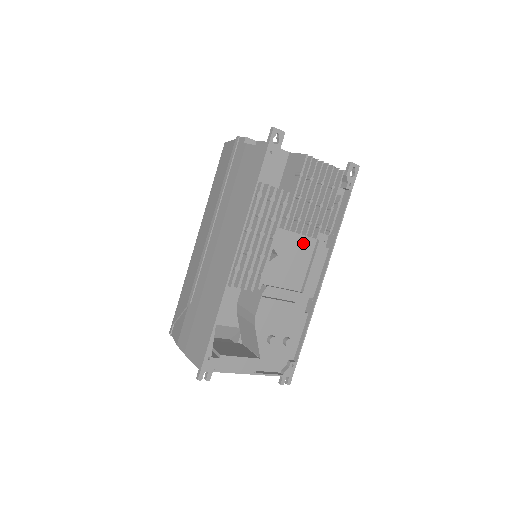
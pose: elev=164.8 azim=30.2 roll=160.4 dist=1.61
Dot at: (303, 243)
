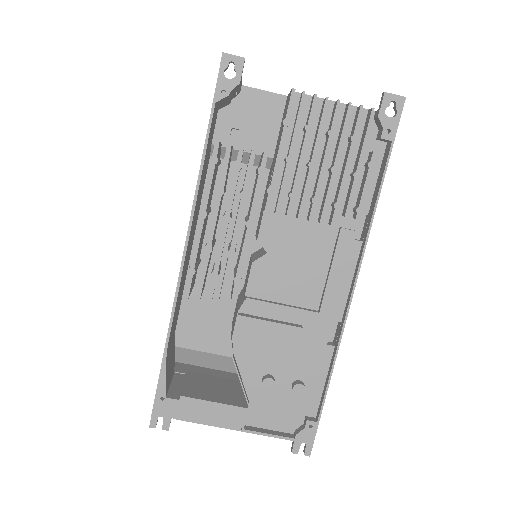
Dot at: (313, 233)
